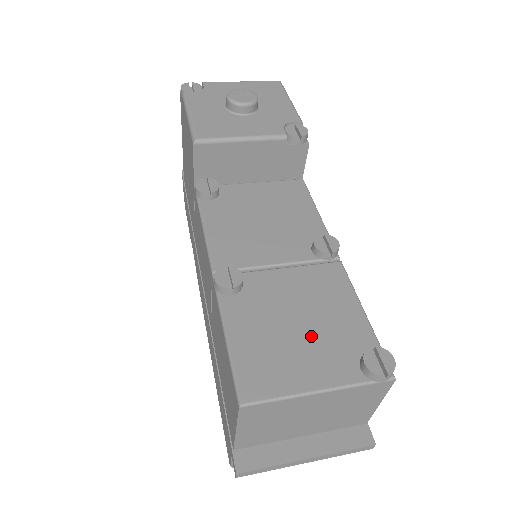
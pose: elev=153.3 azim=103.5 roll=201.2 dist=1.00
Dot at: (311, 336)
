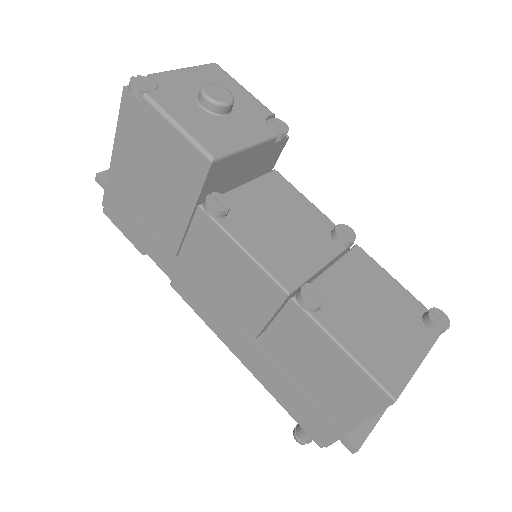
Dot at: (389, 319)
